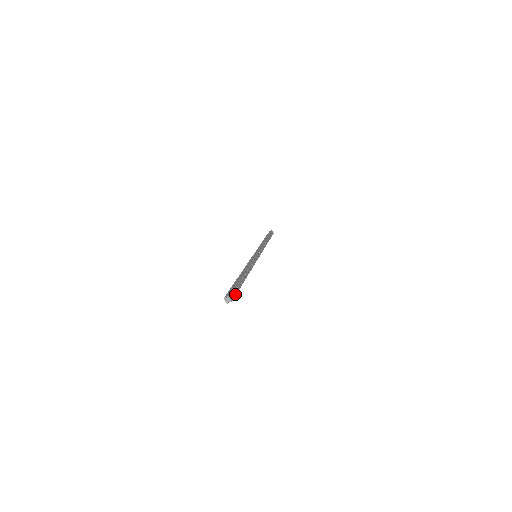
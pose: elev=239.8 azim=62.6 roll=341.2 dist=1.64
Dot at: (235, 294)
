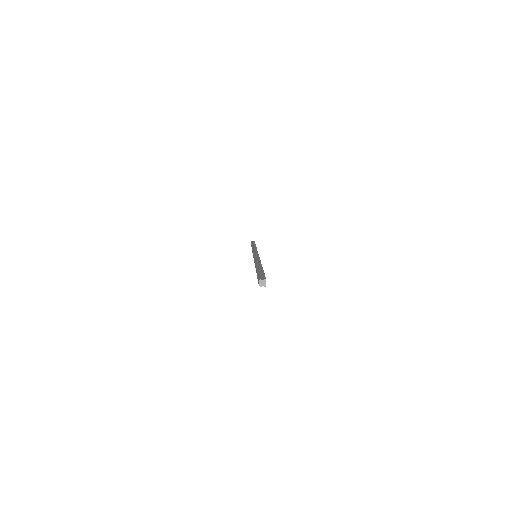
Dot at: occluded
